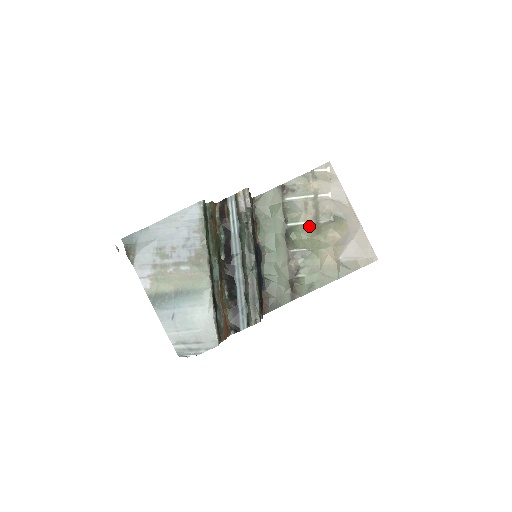
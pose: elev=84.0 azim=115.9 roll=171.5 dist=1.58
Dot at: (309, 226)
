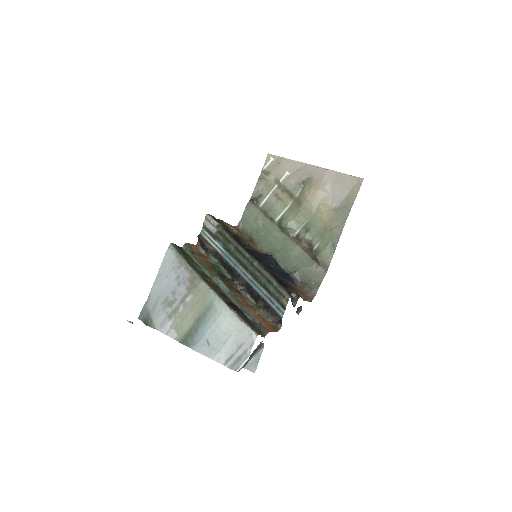
Dot at: (291, 207)
